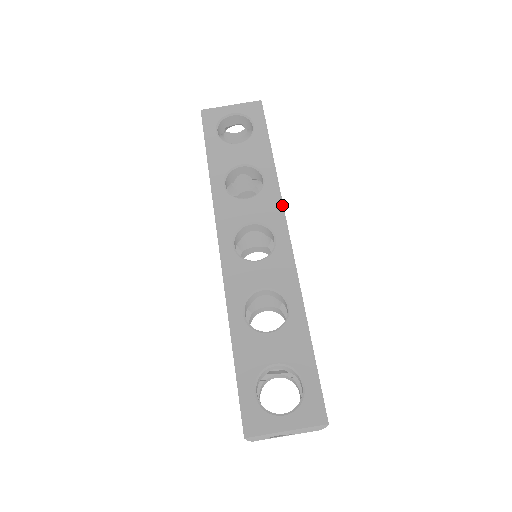
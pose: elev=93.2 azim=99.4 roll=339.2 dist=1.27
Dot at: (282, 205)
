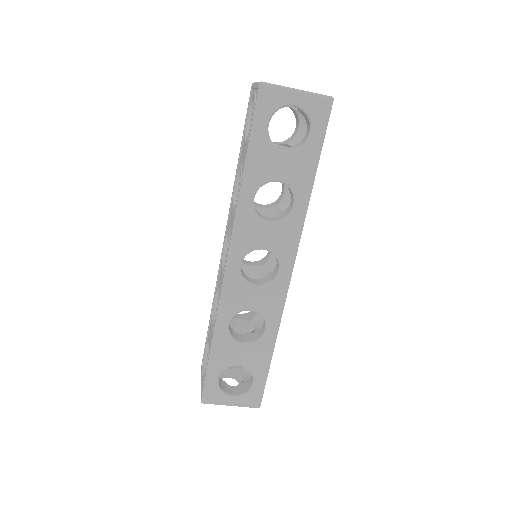
Dot at: (299, 241)
